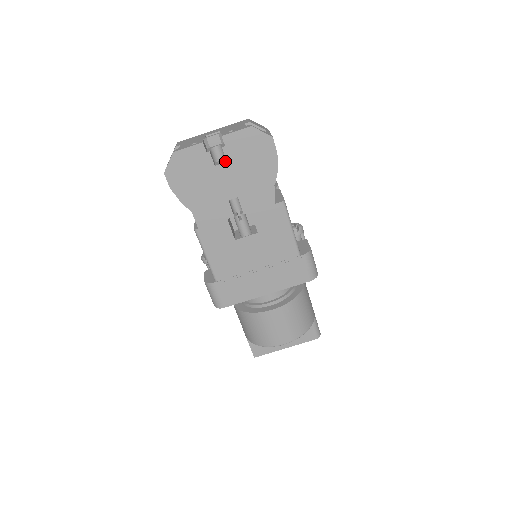
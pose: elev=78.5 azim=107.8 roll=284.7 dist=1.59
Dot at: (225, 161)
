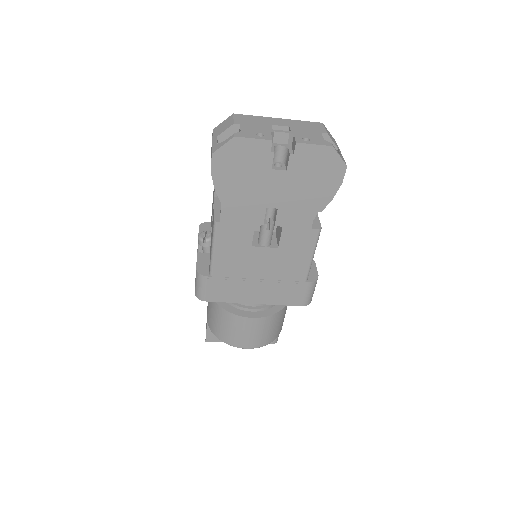
Dot at: (284, 168)
